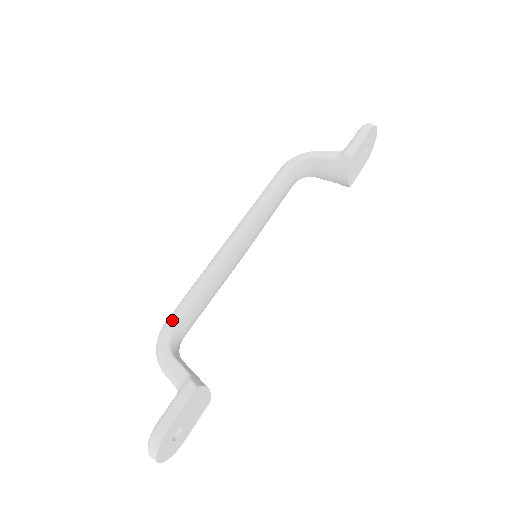
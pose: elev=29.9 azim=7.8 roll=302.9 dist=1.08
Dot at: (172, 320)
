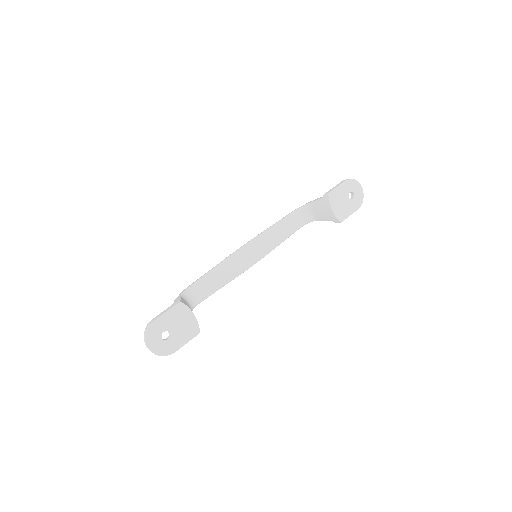
Dot at: (190, 285)
